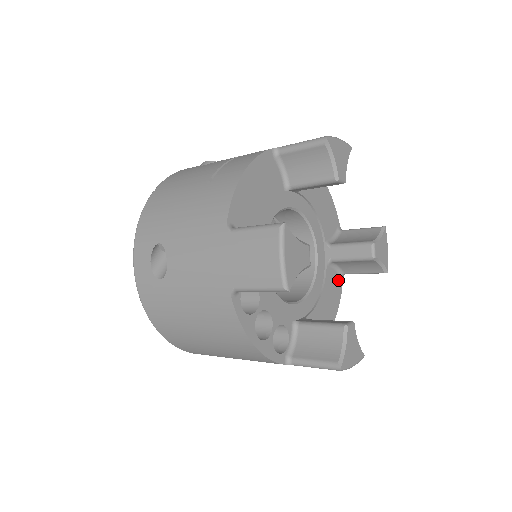
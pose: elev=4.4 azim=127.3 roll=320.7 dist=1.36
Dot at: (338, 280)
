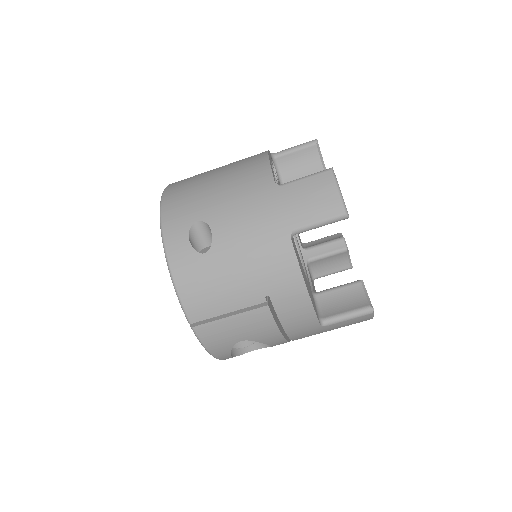
Dot at: (316, 312)
